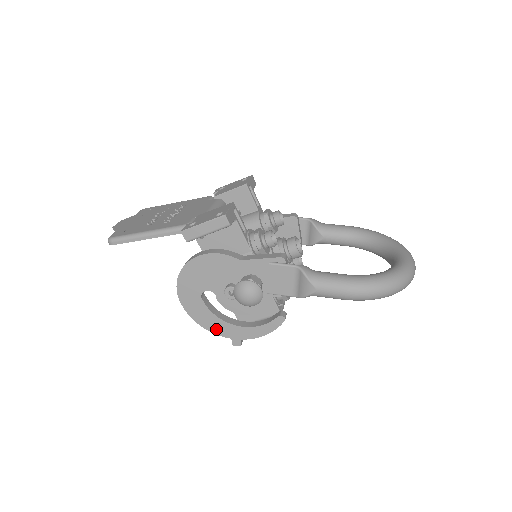
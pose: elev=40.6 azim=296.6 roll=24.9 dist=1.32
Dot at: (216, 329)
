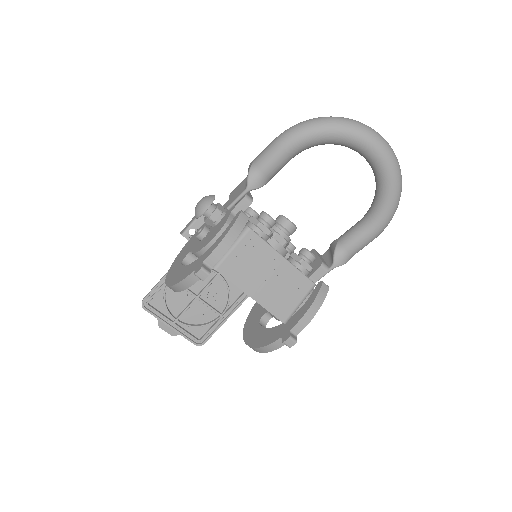
Dot at: (185, 275)
